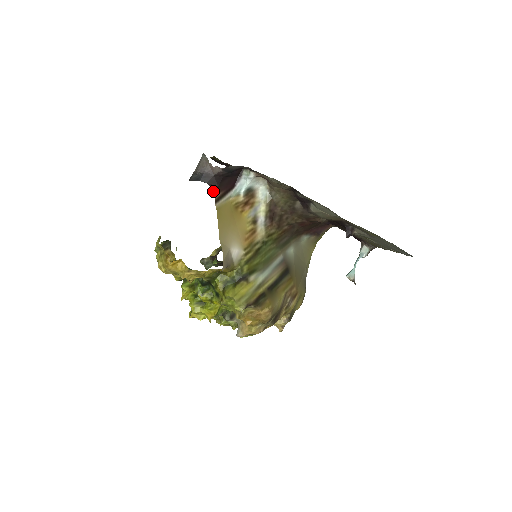
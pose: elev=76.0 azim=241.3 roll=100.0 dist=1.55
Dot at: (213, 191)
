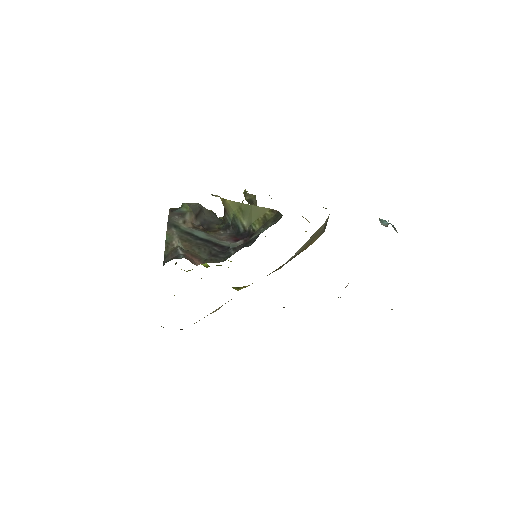
Dot at: occluded
